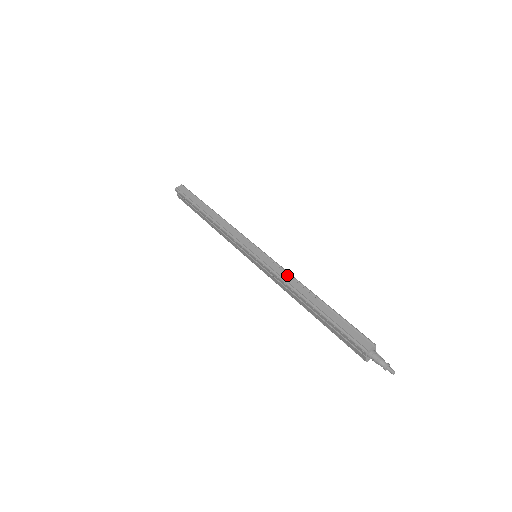
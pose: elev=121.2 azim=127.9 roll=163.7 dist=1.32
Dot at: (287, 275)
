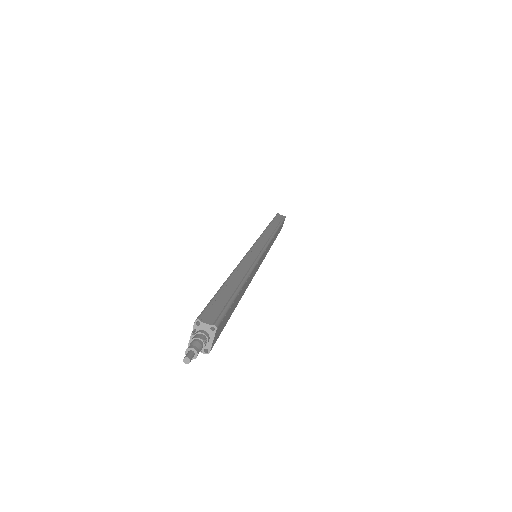
Dot at: (251, 264)
